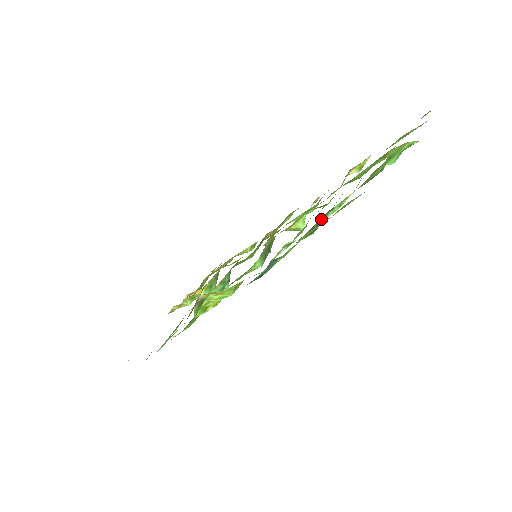
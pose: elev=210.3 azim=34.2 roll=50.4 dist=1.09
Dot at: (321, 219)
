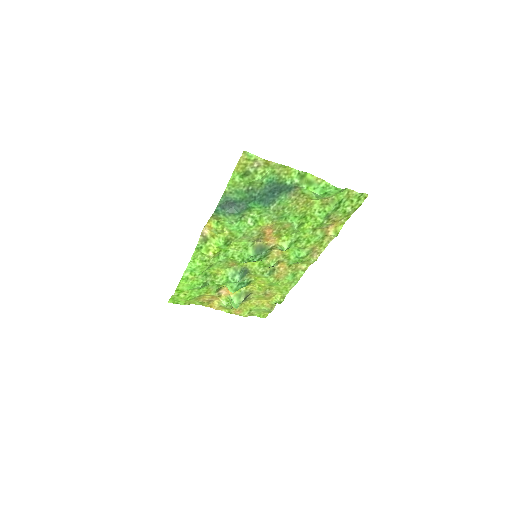
Dot at: (259, 189)
